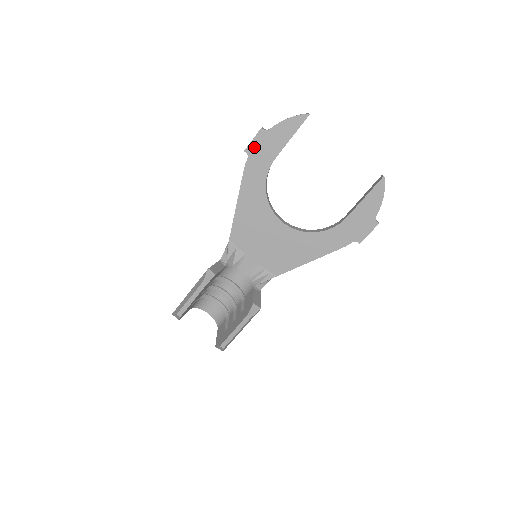
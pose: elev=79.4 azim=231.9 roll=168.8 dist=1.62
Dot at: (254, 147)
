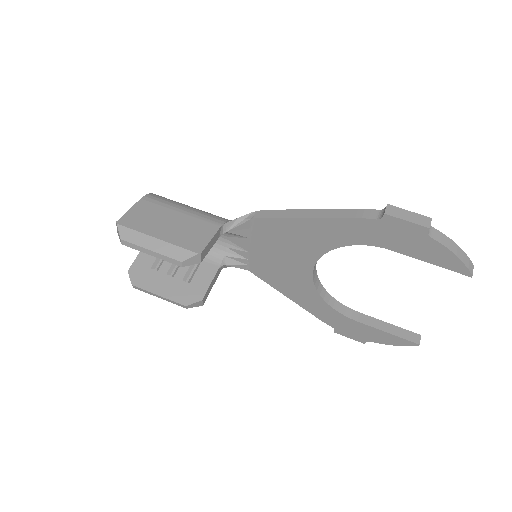
Dot at: (396, 224)
